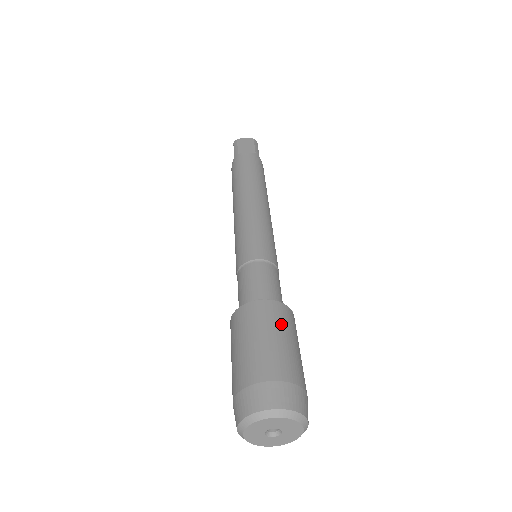
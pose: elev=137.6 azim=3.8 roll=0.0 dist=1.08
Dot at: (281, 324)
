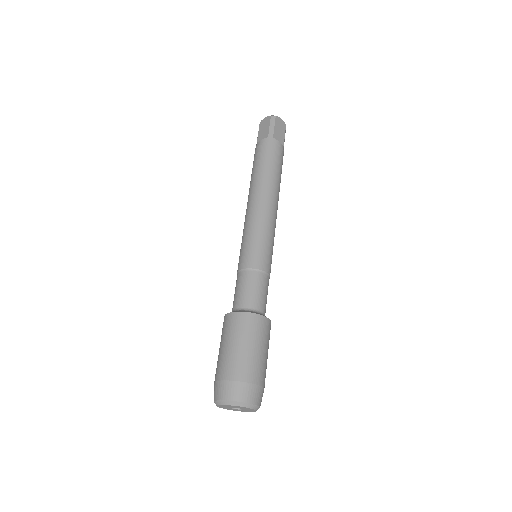
Dot at: (237, 332)
